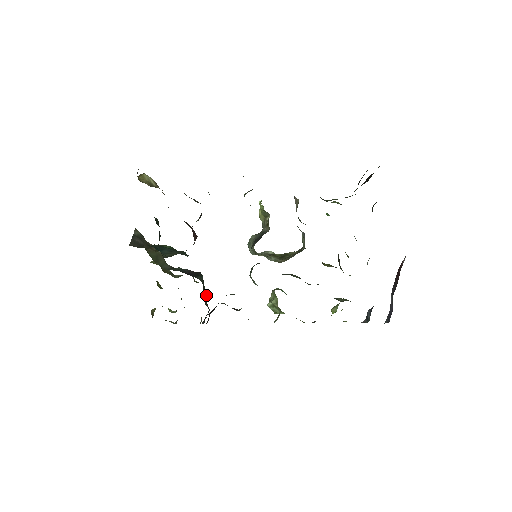
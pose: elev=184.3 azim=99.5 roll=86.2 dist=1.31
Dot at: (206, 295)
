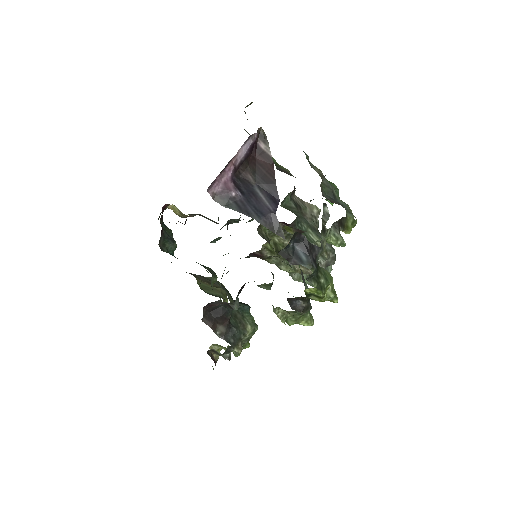
Dot at: (244, 321)
